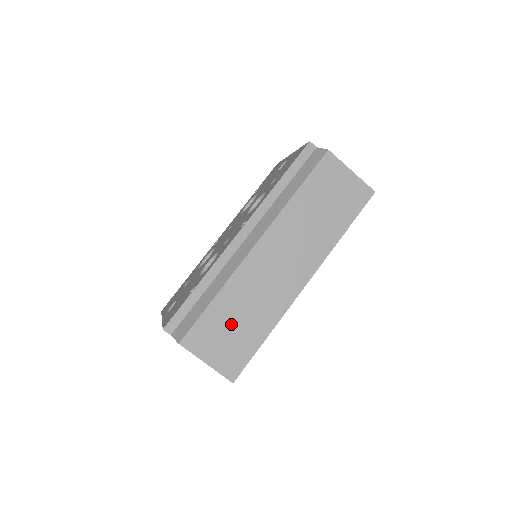
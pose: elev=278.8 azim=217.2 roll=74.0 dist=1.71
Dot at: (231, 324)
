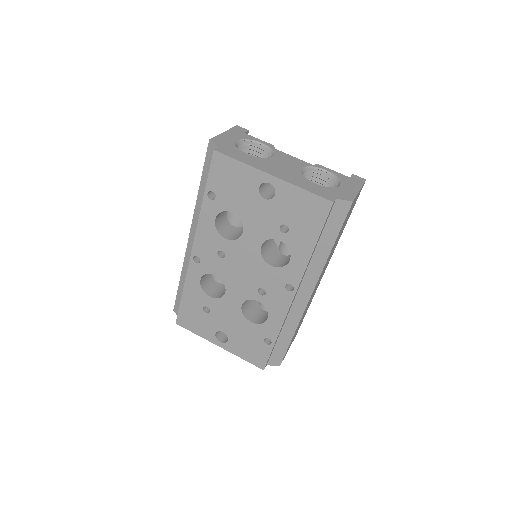
Dot at: occluded
